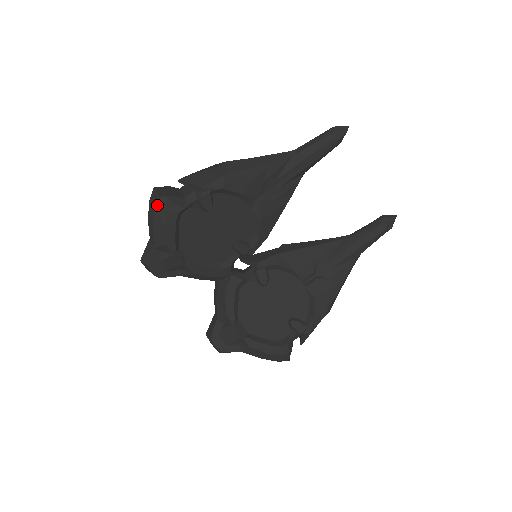
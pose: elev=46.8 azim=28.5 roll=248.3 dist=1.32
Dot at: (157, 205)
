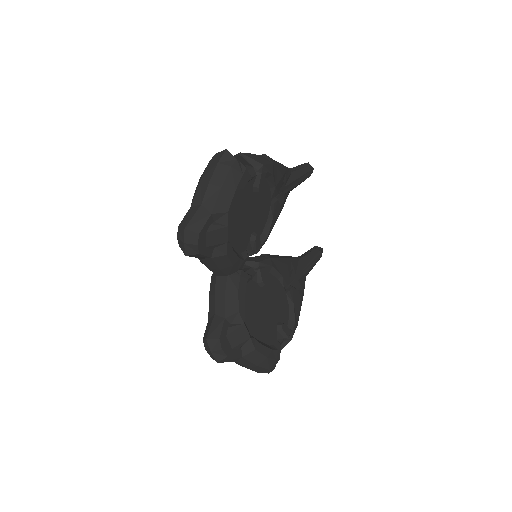
Dot at: (233, 166)
